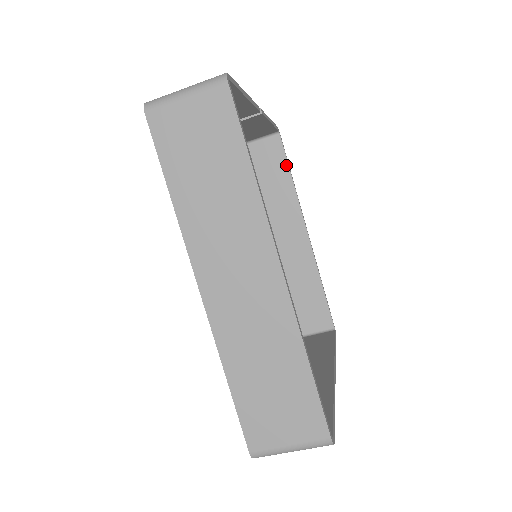
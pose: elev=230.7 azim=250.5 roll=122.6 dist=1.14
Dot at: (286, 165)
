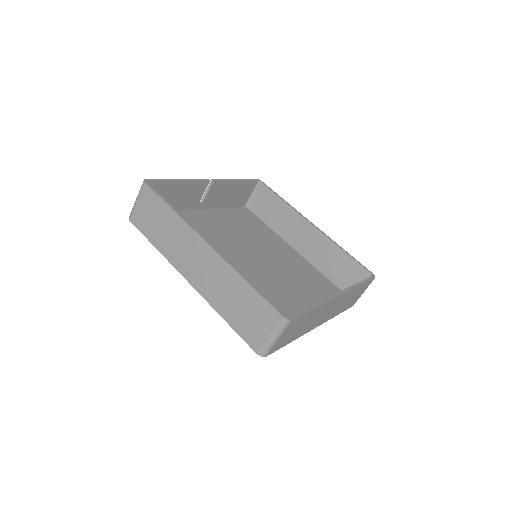
Dot at: (275, 196)
